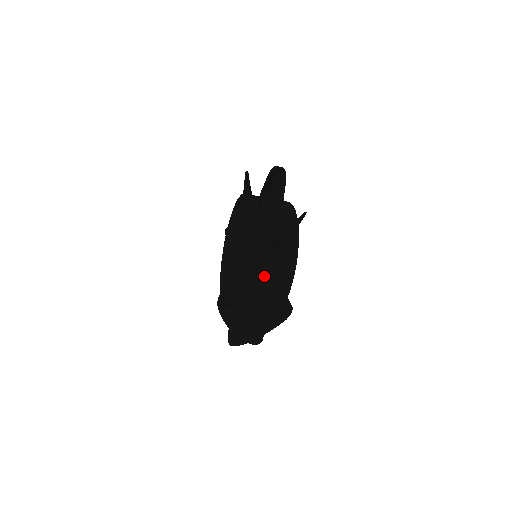
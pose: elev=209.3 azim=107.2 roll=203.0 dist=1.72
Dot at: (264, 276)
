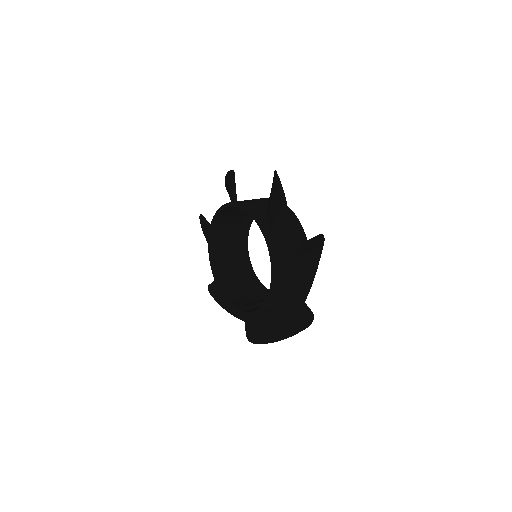
Dot at: (301, 306)
